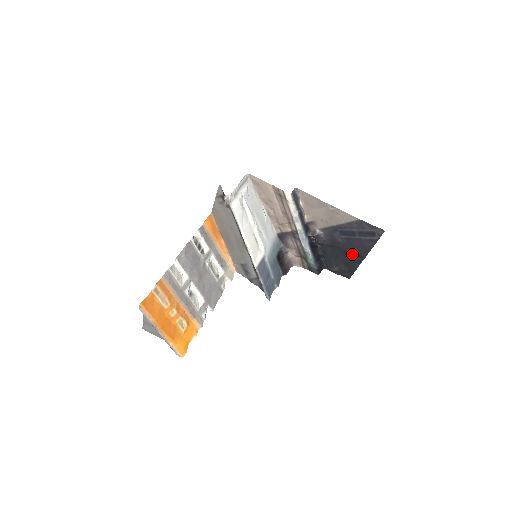
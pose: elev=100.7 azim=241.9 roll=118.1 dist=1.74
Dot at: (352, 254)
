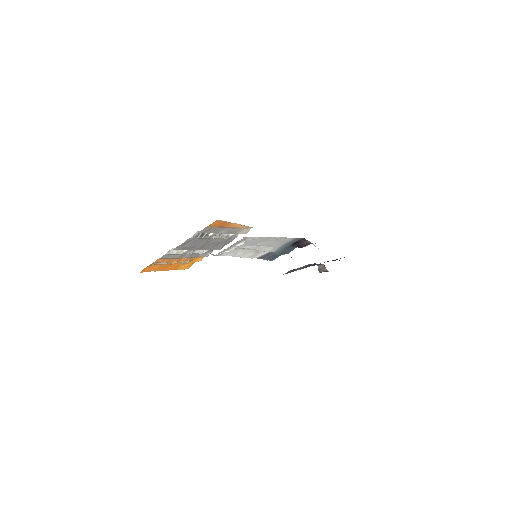
Dot at: occluded
